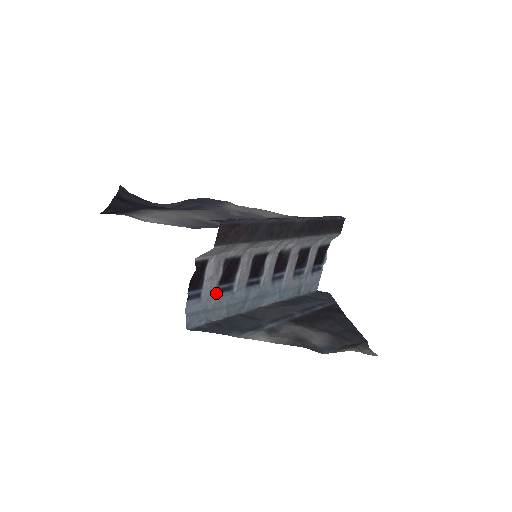
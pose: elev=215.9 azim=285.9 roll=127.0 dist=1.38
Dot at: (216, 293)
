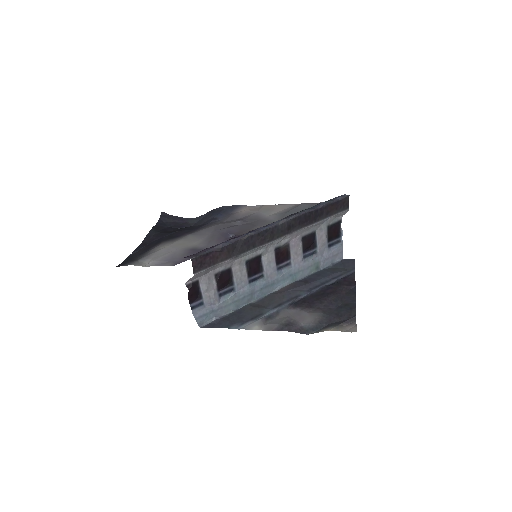
Dot at: (218, 297)
